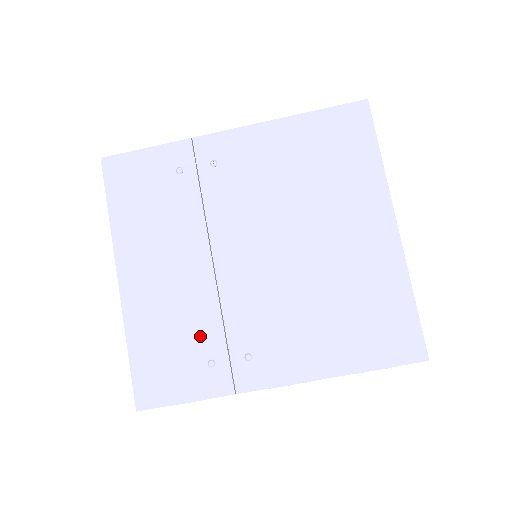
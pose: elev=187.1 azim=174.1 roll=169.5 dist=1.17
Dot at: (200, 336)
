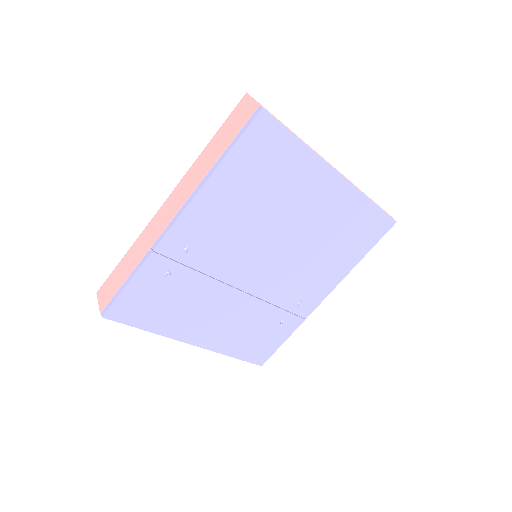
Dot at: (266, 320)
